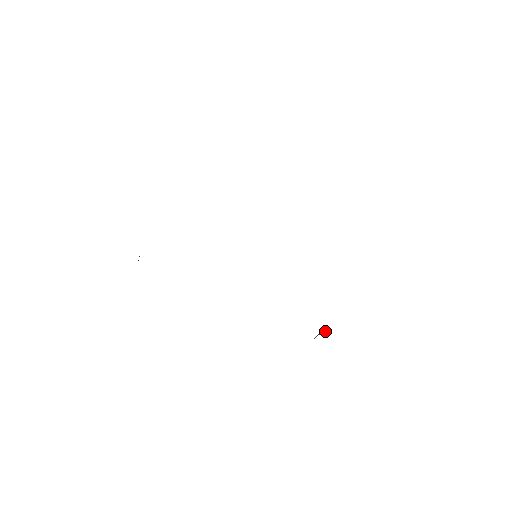
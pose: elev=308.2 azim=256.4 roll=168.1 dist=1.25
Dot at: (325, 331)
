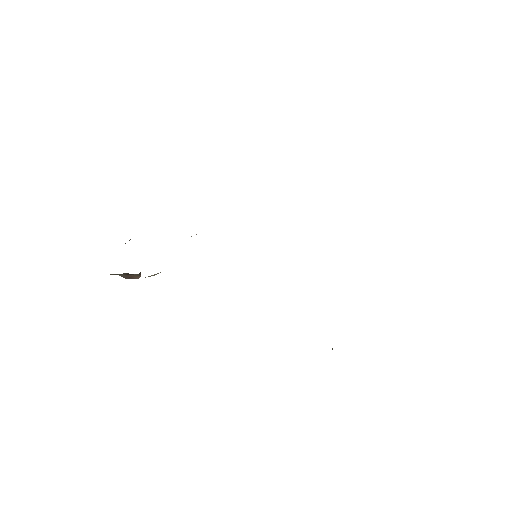
Dot at: occluded
